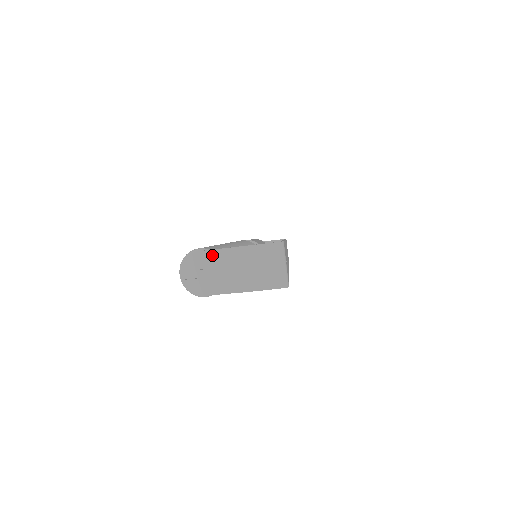
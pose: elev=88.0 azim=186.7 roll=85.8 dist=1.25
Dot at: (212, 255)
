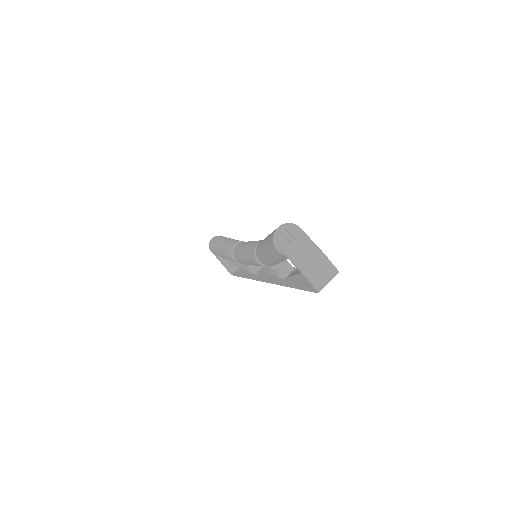
Dot at: (306, 239)
